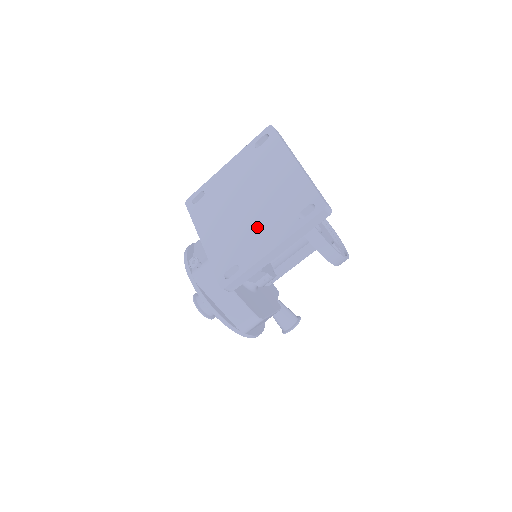
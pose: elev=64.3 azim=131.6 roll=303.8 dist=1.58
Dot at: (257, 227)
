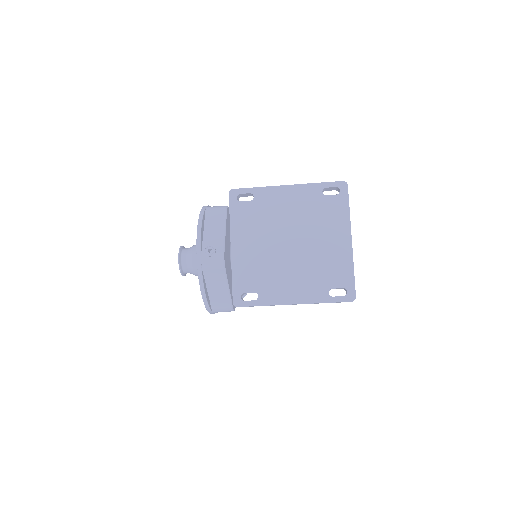
Dot at: (290, 273)
